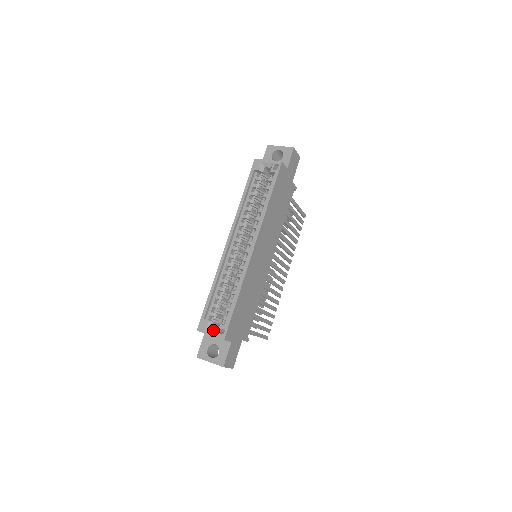
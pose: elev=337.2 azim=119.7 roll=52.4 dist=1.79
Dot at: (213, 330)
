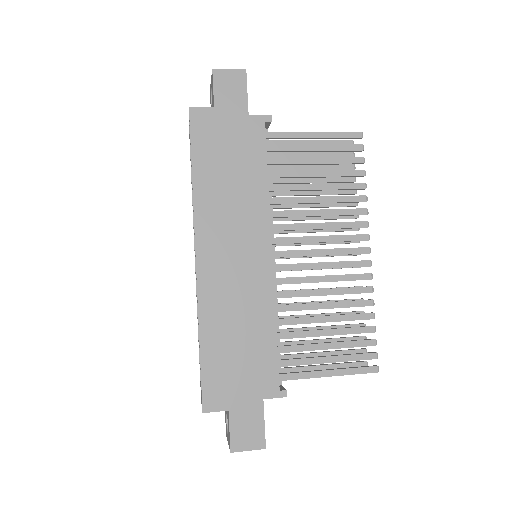
Dot at: occluded
